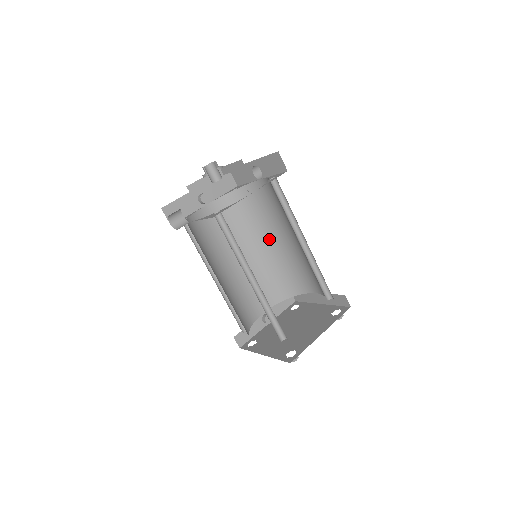
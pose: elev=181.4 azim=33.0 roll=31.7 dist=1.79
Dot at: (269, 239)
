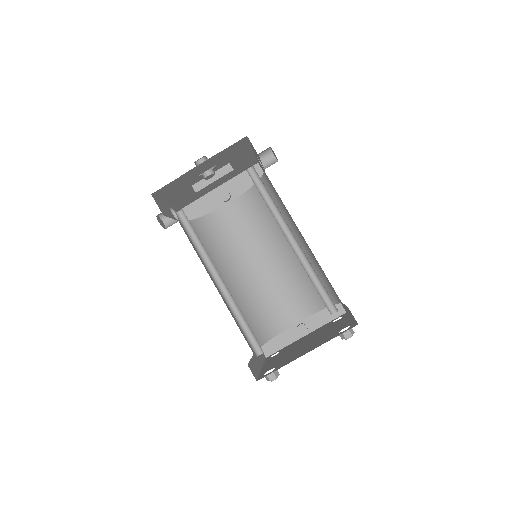
Dot at: occluded
